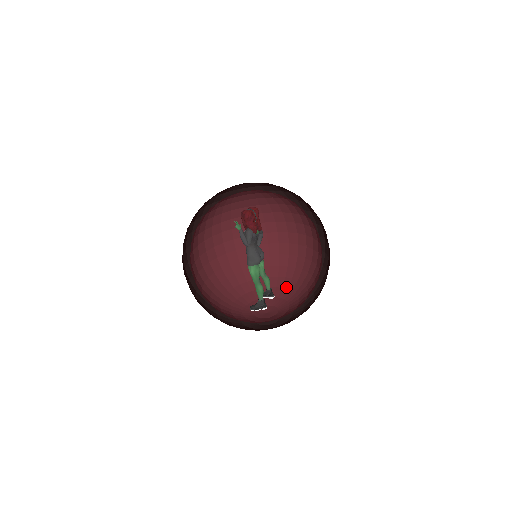
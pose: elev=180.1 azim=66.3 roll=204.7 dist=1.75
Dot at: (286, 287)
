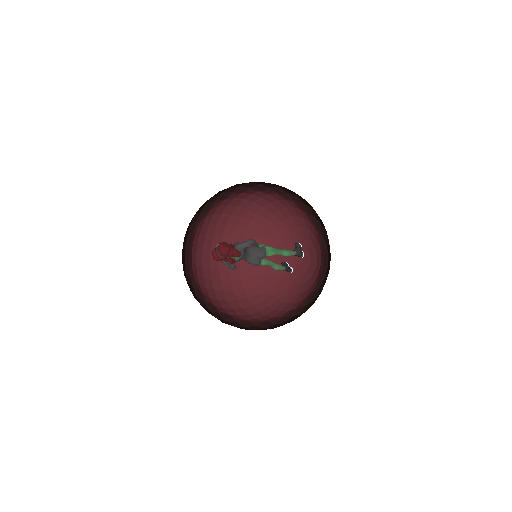
Dot at: (319, 243)
